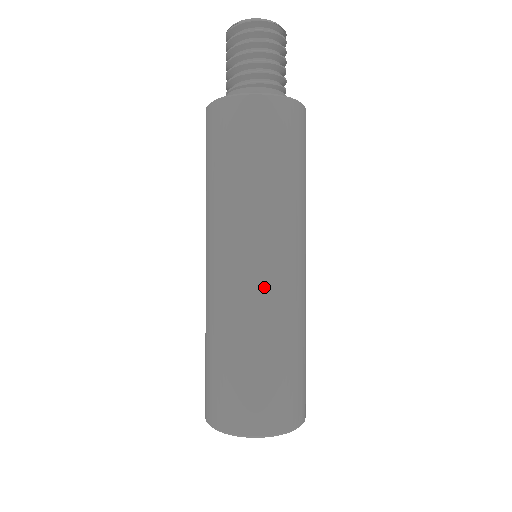
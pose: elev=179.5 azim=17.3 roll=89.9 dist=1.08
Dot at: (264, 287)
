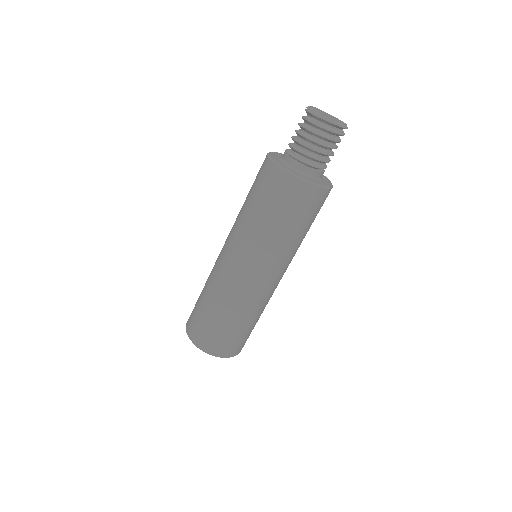
Dot at: (262, 291)
